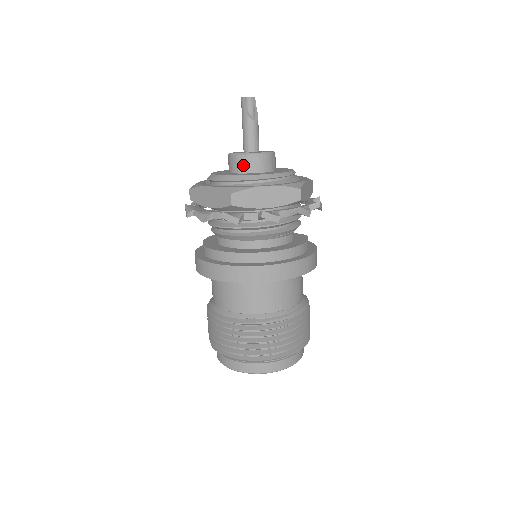
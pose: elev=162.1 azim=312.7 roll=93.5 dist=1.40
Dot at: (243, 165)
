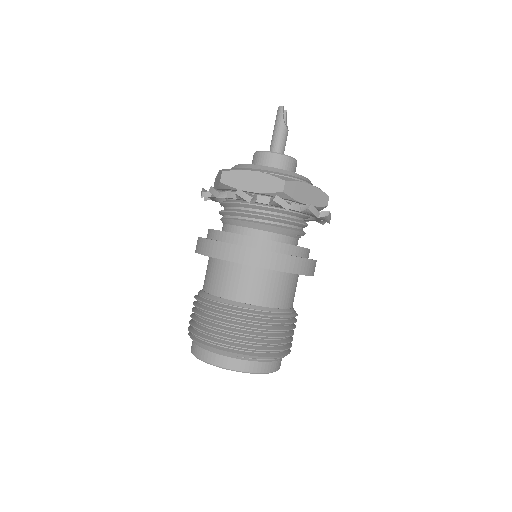
Dot at: (278, 163)
